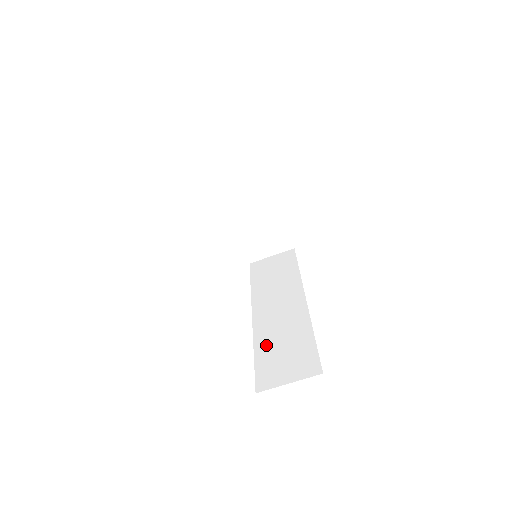
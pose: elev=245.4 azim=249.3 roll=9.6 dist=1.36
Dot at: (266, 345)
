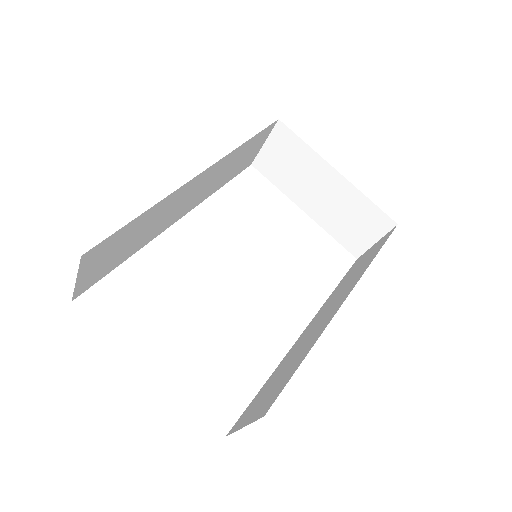
Dot at: (277, 371)
